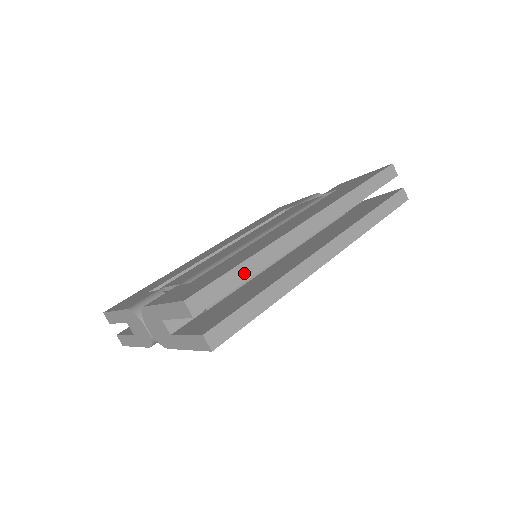
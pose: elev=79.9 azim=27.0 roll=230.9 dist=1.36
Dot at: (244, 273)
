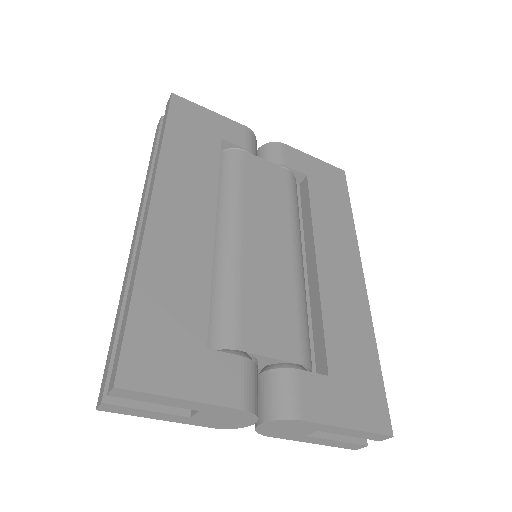
Dot at: occluded
